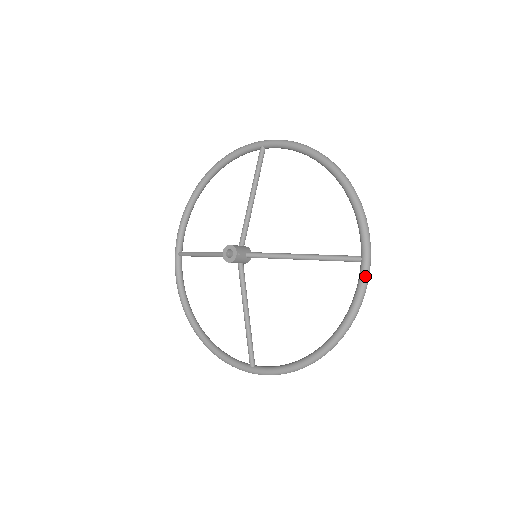
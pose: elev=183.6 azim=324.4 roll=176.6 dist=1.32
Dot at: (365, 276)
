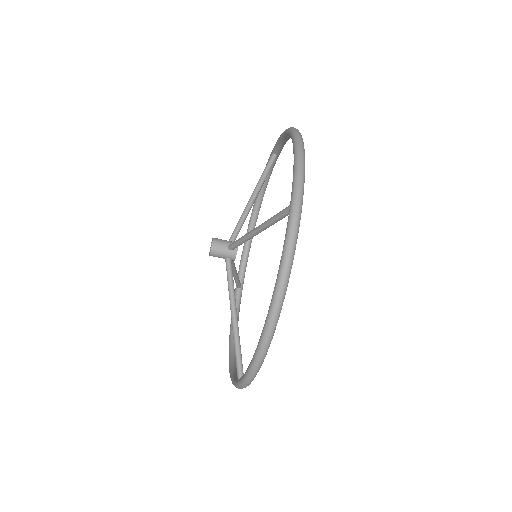
Dot at: (276, 142)
